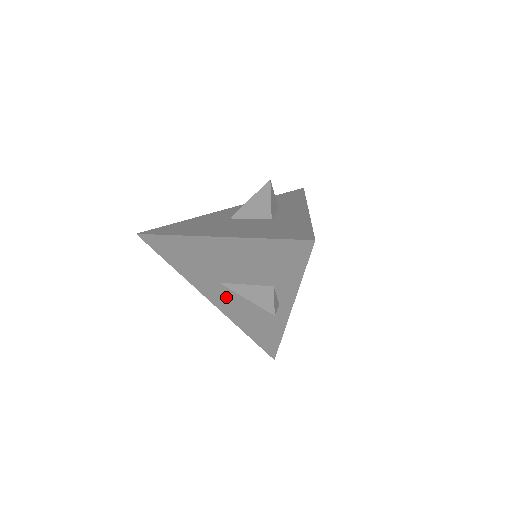
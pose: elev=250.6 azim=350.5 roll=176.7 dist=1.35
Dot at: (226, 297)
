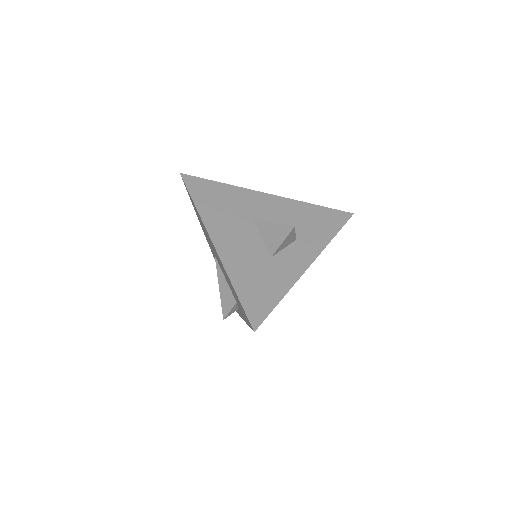
Dot at: occluded
